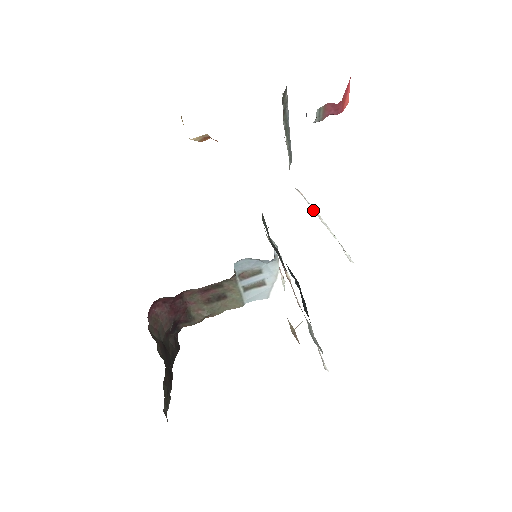
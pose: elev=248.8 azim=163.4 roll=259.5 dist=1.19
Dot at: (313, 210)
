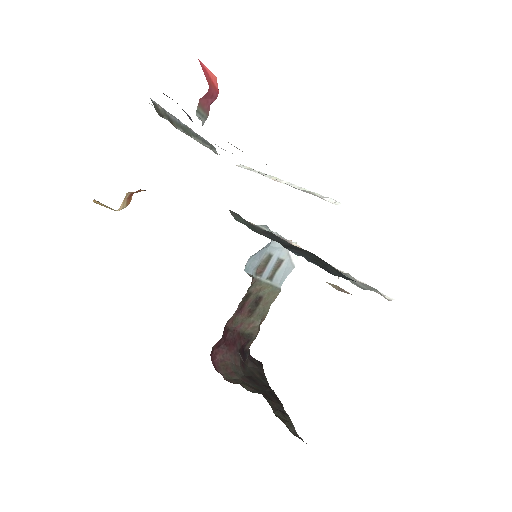
Dot at: occluded
